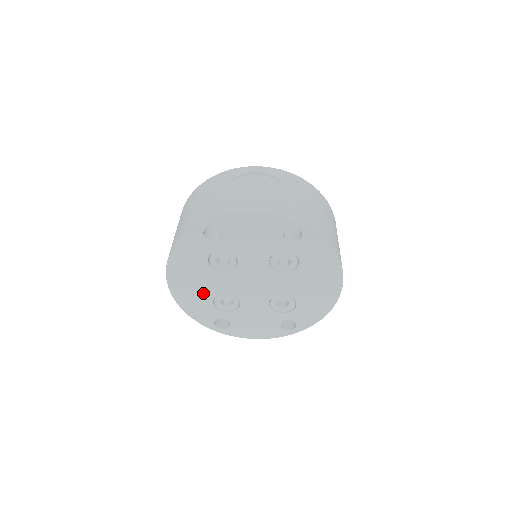
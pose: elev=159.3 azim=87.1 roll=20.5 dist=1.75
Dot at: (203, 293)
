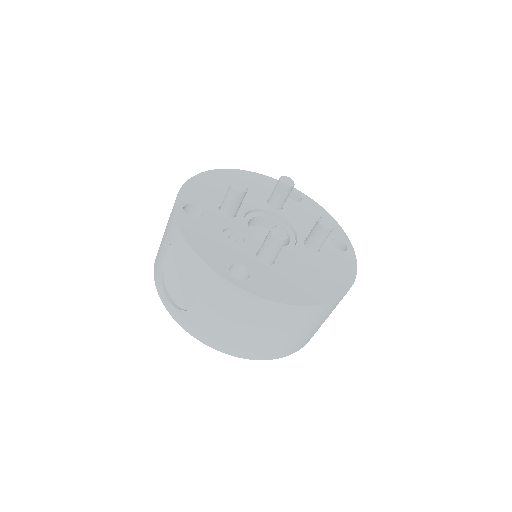
Dot at: occluded
